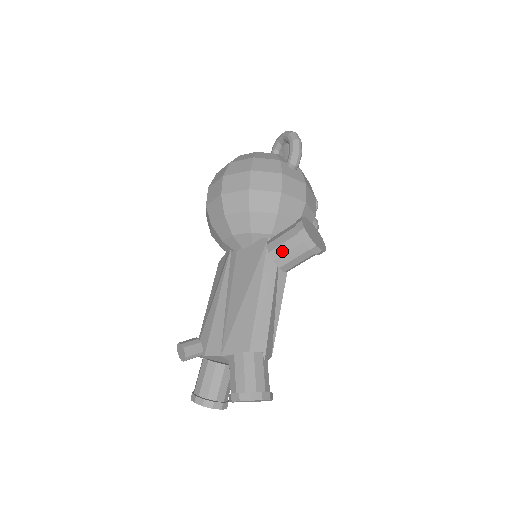
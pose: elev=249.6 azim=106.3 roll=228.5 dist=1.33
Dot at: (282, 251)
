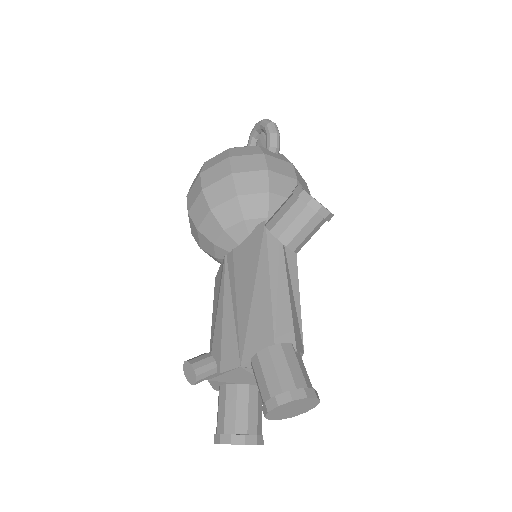
Dot at: (285, 224)
